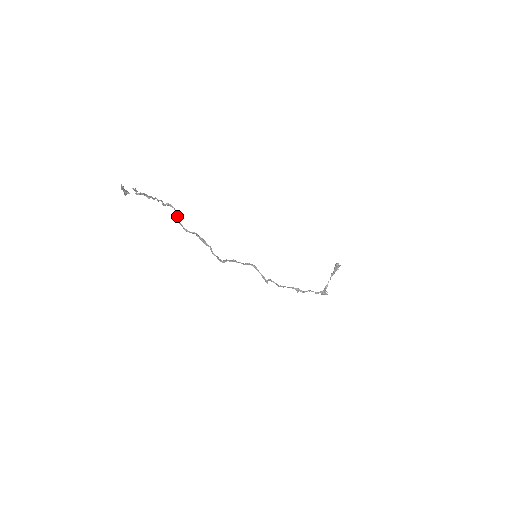
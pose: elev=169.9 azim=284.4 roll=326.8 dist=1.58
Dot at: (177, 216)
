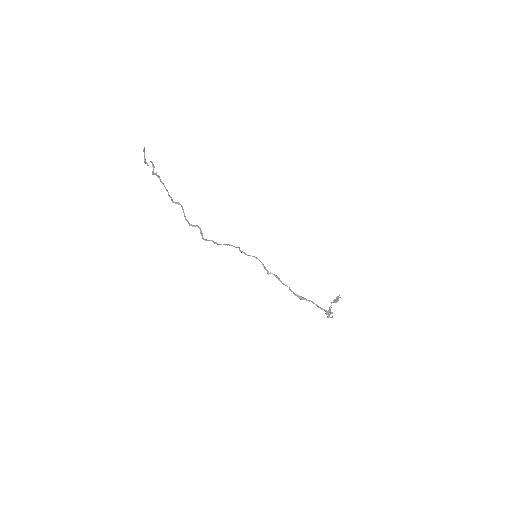
Dot at: (184, 213)
